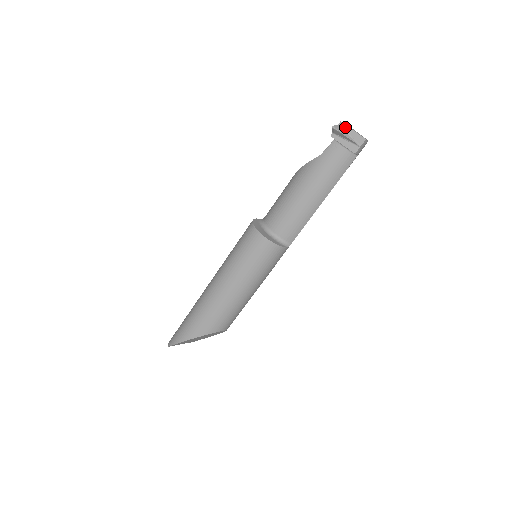
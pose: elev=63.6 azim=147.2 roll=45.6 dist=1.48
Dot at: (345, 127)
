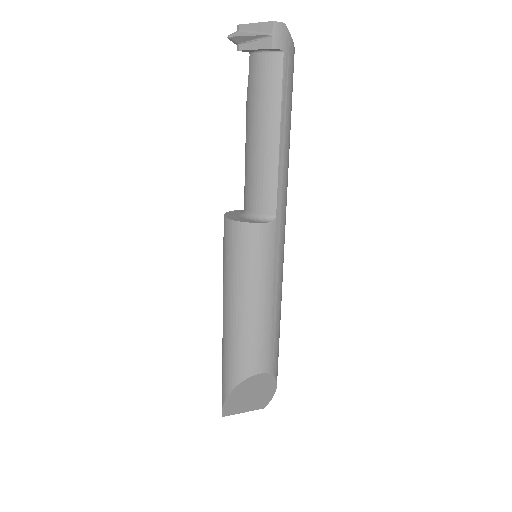
Dot at: (244, 27)
